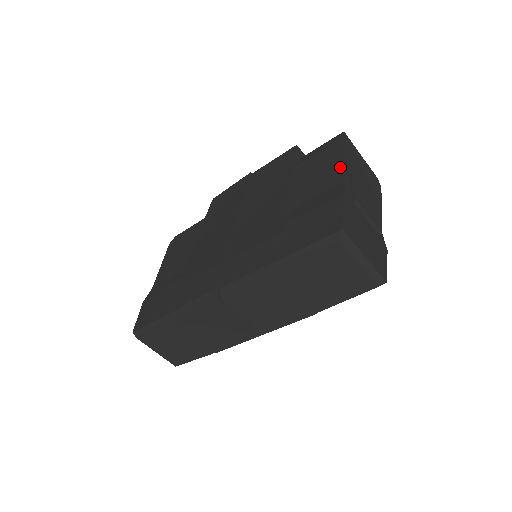
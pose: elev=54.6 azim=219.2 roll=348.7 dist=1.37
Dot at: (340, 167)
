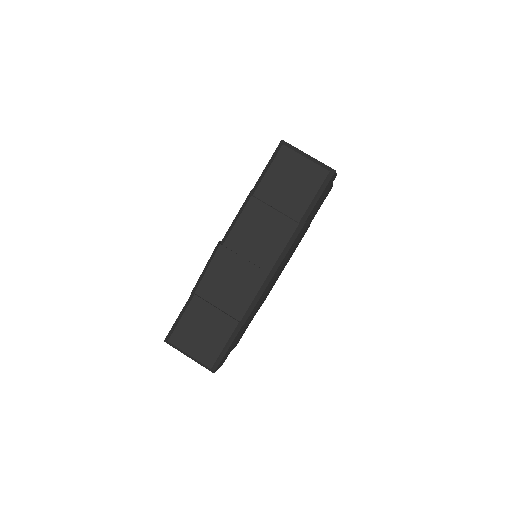
Dot at: occluded
